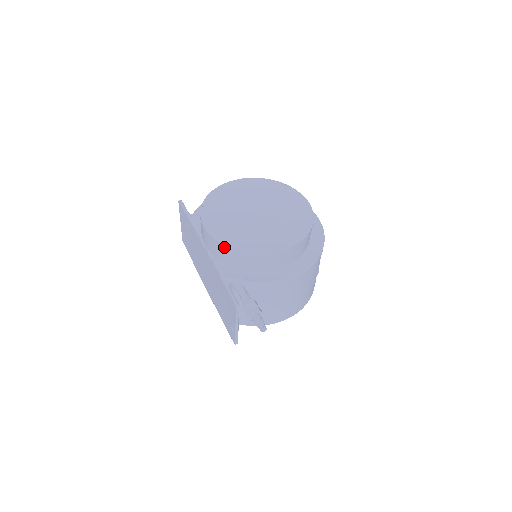
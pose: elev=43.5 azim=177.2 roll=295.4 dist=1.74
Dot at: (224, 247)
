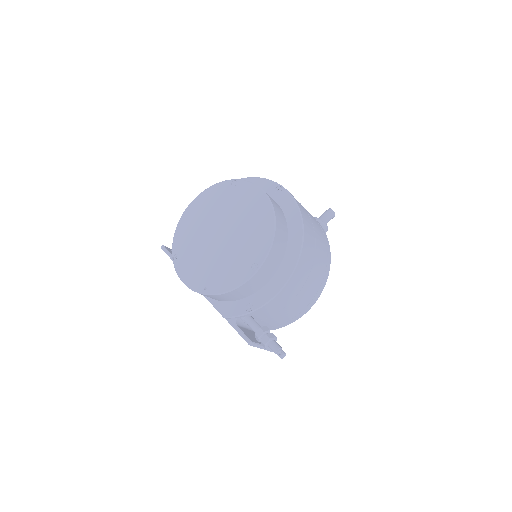
Dot at: (208, 296)
